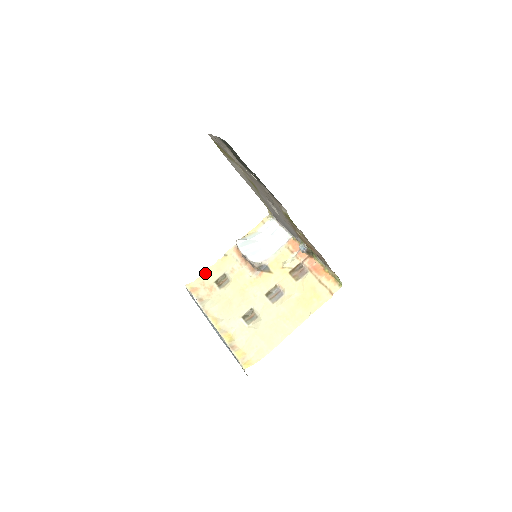
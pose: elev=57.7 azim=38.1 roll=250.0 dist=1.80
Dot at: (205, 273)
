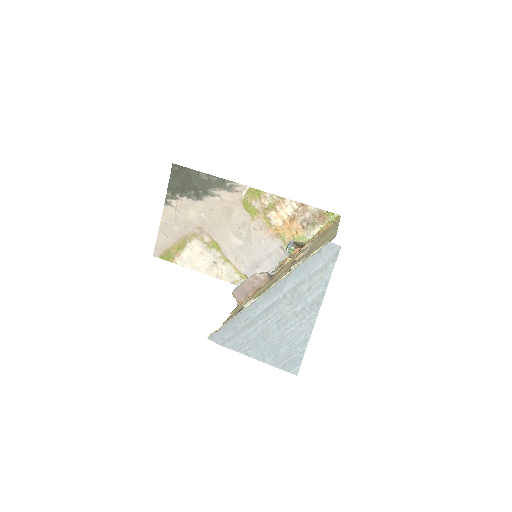
Dot at: occluded
